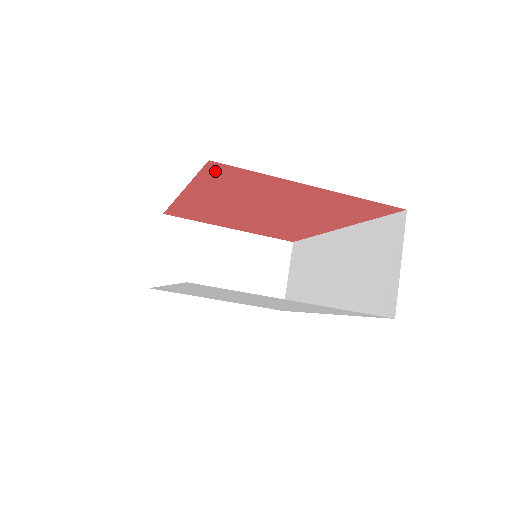
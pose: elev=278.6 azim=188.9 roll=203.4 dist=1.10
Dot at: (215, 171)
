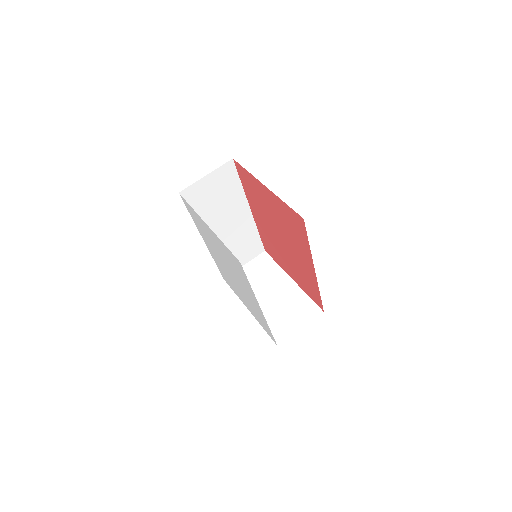
Dot at: (240, 173)
